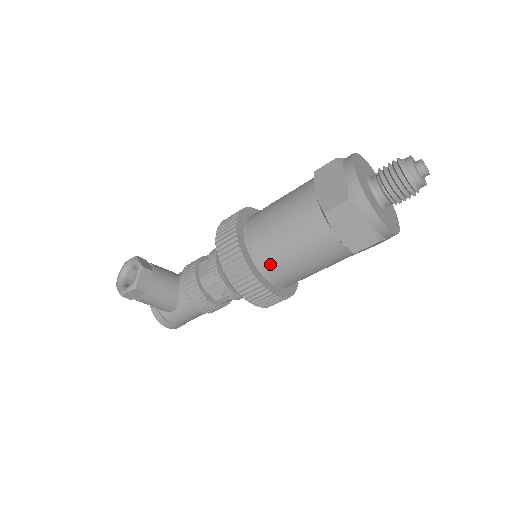
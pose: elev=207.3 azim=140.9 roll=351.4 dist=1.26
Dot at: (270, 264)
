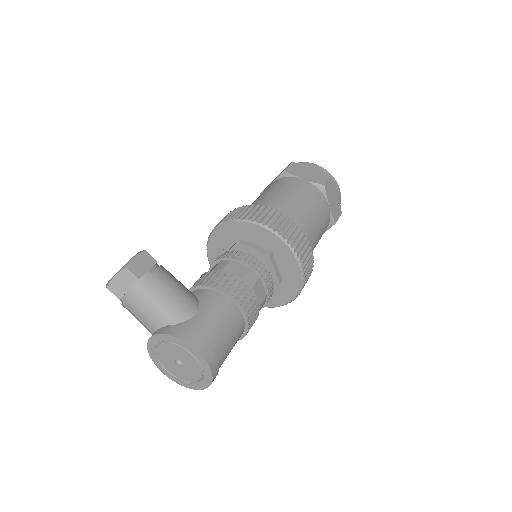
Dot at: occluded
